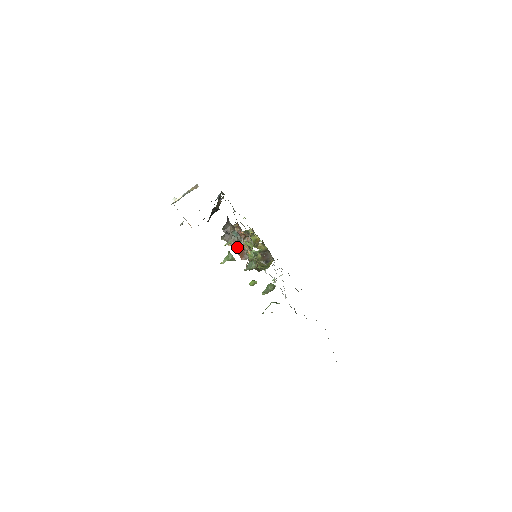
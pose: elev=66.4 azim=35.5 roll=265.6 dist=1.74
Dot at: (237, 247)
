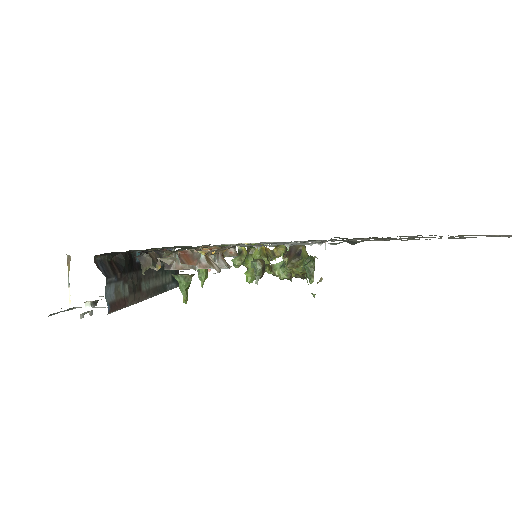
Dot at: (170, 258)
